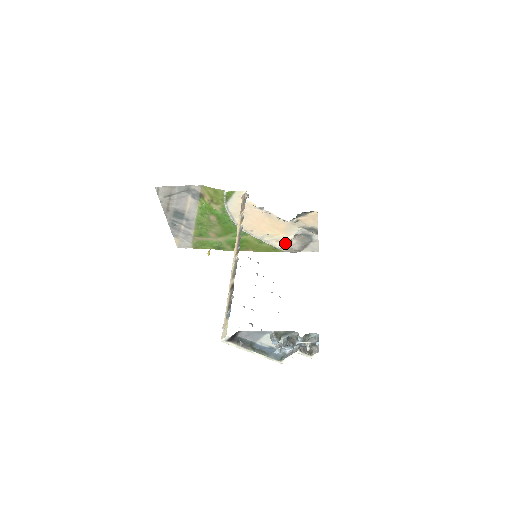
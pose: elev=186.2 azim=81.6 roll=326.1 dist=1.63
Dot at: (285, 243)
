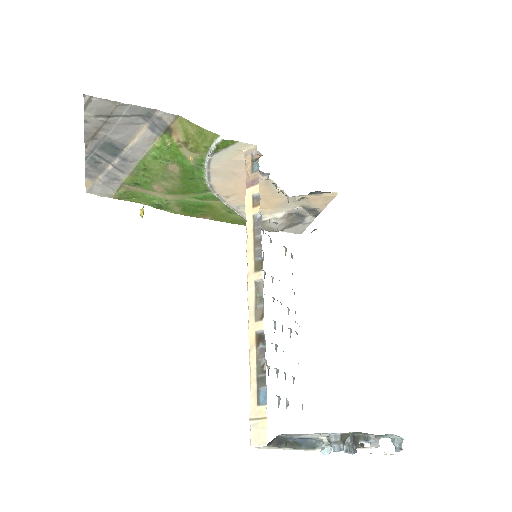
Dot at: (266, 220)
